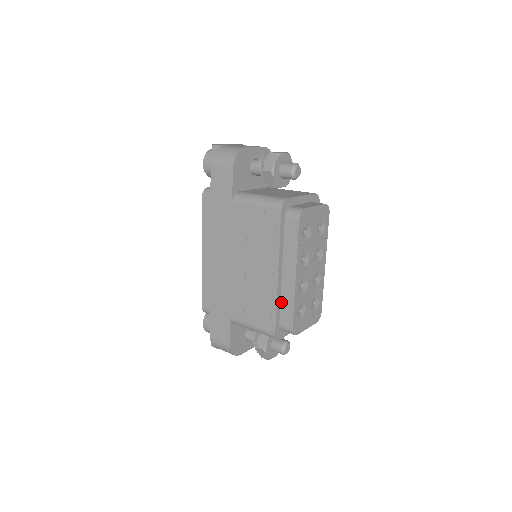
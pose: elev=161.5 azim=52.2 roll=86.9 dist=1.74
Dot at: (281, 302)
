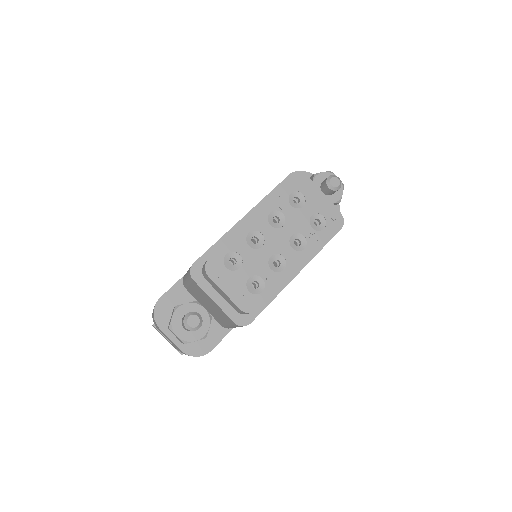
Dot at: occluded
